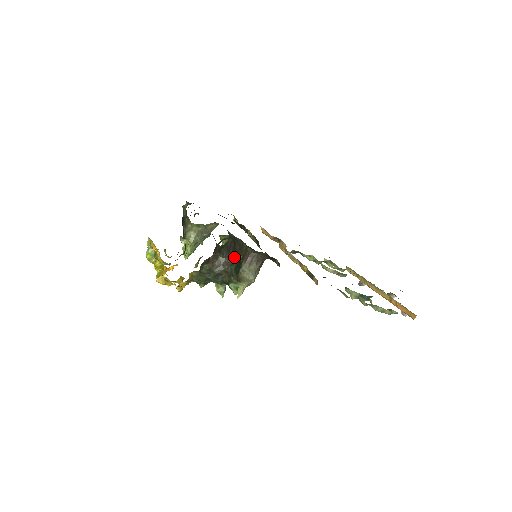
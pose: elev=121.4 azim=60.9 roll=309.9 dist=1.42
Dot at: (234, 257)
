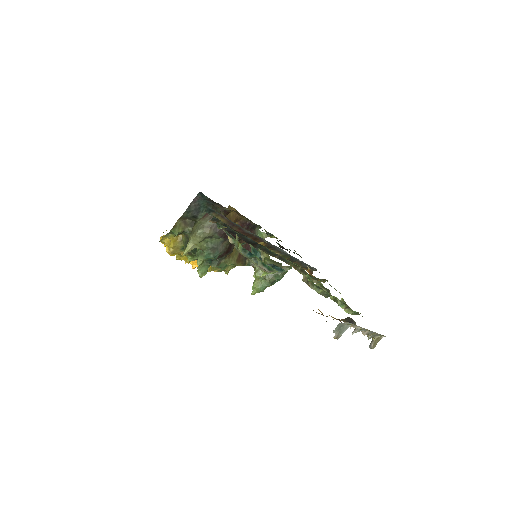
Dot at: occluded
